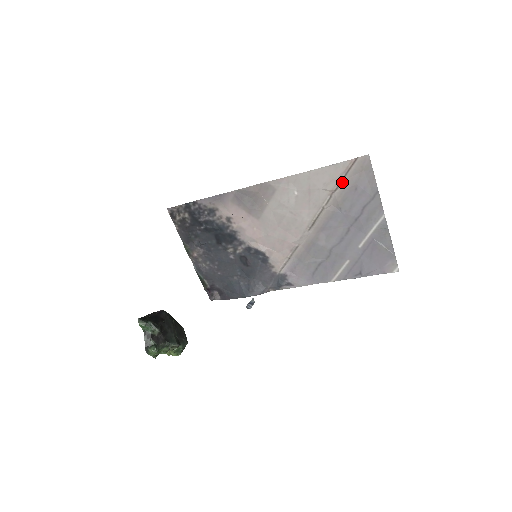
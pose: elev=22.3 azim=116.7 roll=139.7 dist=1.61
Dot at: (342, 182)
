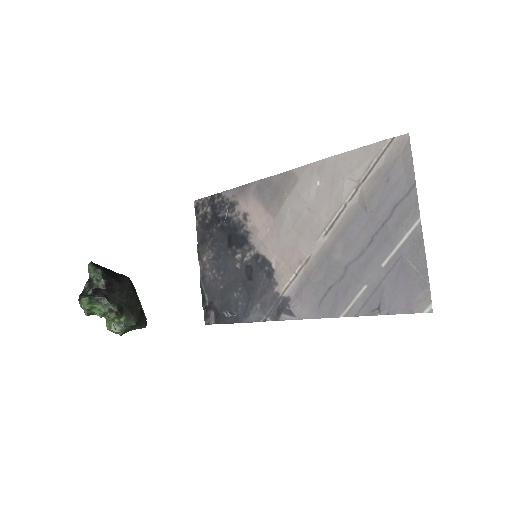
Dot at: (372, 170)
